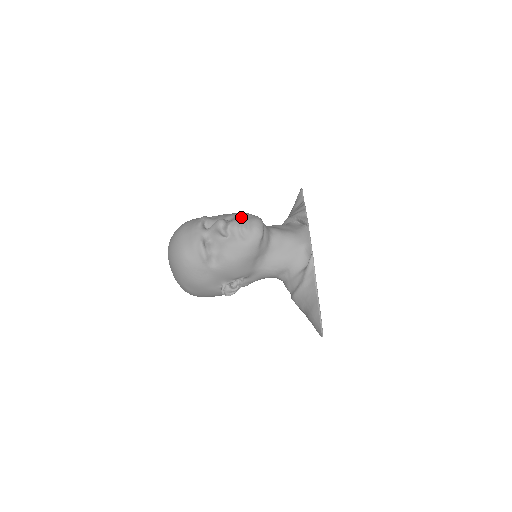
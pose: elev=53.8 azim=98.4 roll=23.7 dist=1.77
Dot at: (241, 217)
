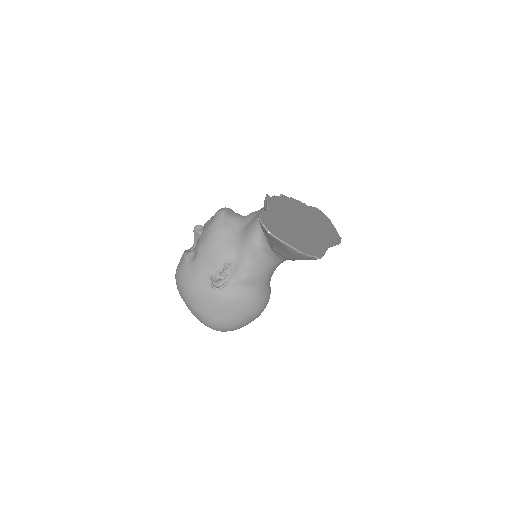
Dot at: occluded
